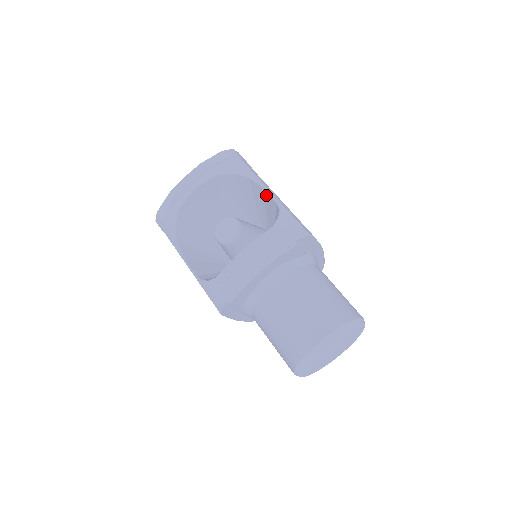
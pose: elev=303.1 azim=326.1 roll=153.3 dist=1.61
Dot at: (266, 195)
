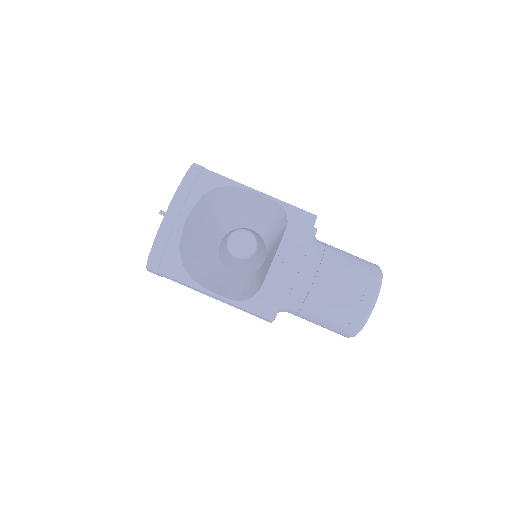
Dot at: (256, 196)
